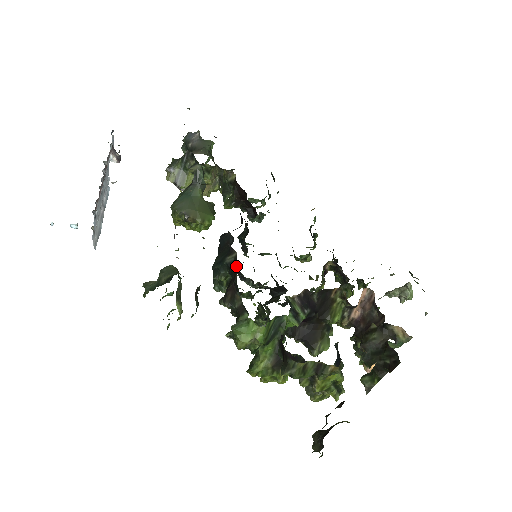
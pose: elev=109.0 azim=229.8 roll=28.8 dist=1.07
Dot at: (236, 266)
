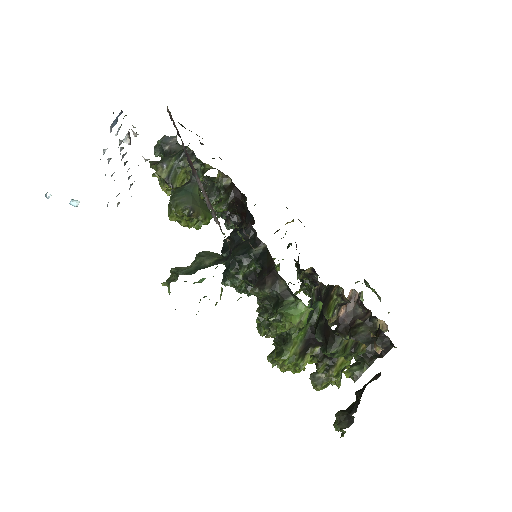
Dot at: (269, 256)
